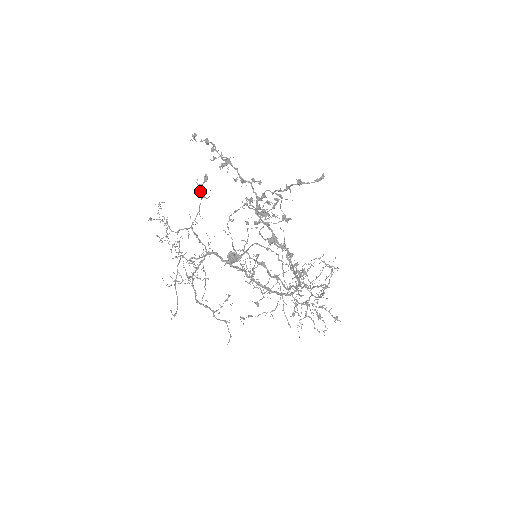
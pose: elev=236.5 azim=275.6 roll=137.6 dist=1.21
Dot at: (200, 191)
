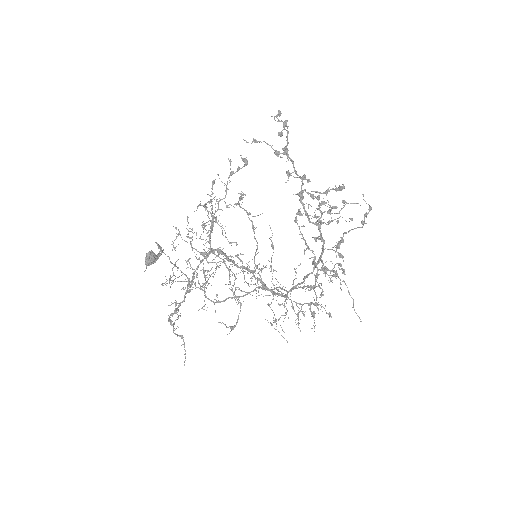
Dot at: (231, 174)
